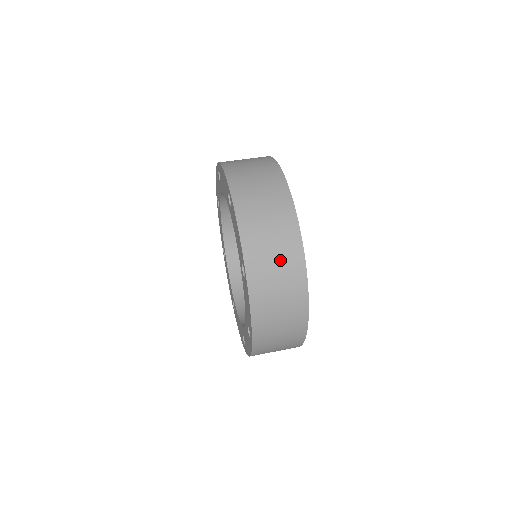
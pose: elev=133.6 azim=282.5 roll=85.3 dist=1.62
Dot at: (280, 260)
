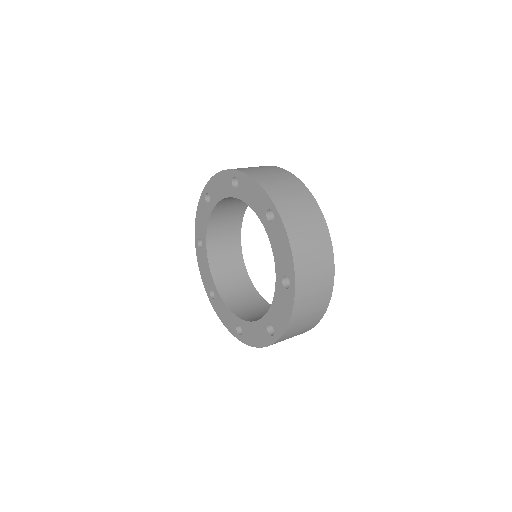
Dot at: (319, 274)
